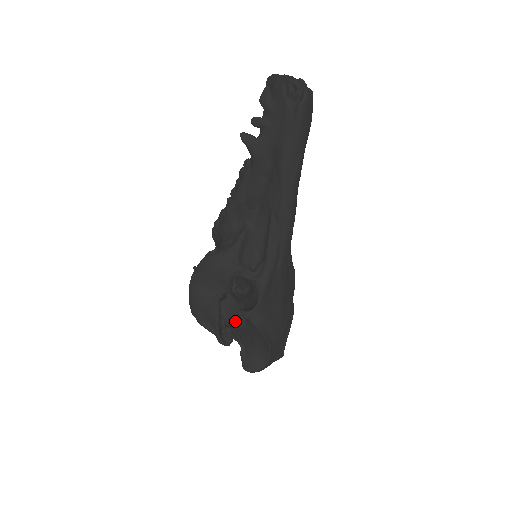
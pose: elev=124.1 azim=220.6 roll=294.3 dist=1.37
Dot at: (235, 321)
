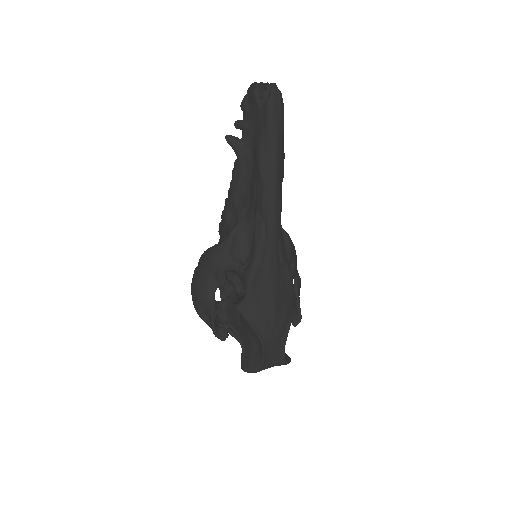
Dot at: (233, 318)
